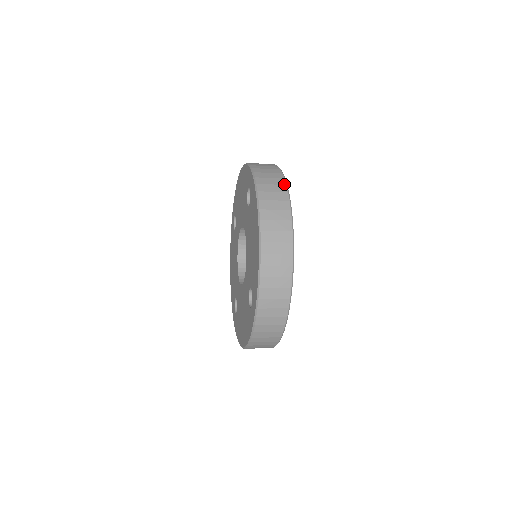
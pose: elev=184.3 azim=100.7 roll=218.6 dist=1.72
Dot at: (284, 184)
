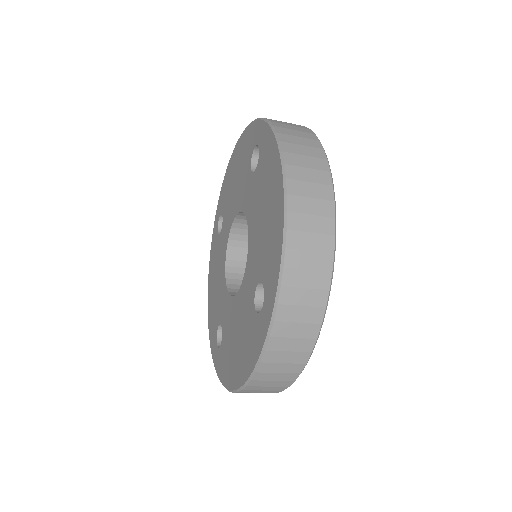
Dot at: (312, 133)
